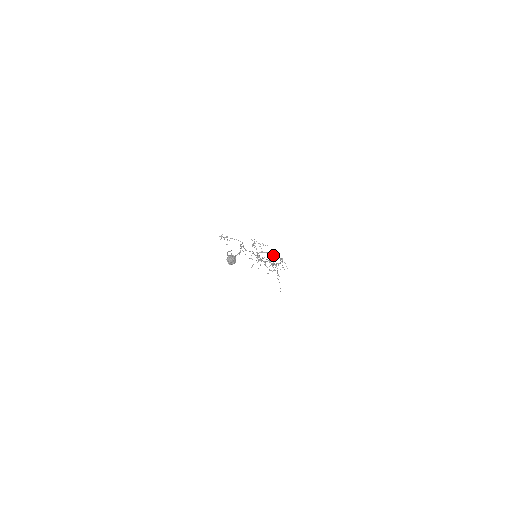
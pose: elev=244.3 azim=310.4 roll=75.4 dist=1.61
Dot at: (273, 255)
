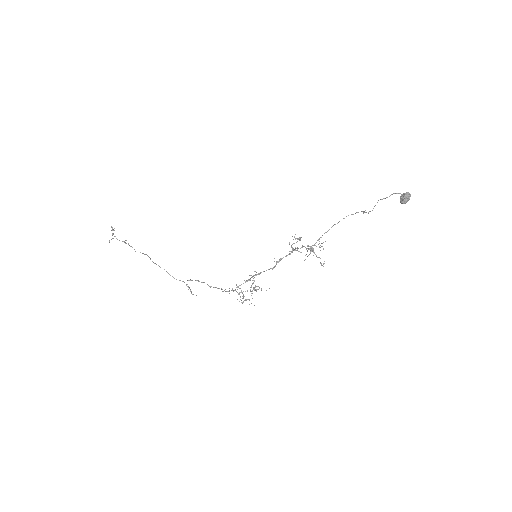
Dot at: occluded
